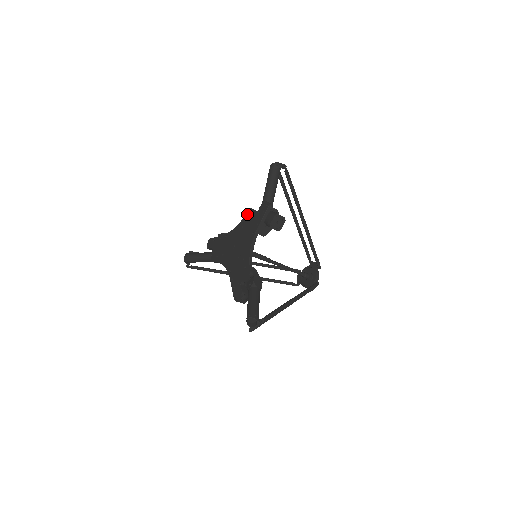
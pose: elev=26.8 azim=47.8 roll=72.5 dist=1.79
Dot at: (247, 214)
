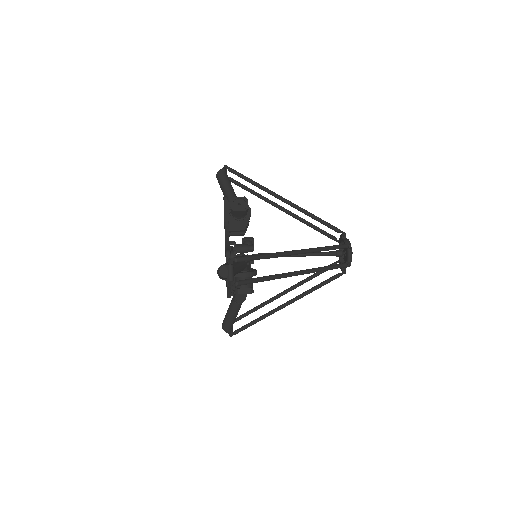
Dot at: occluded
